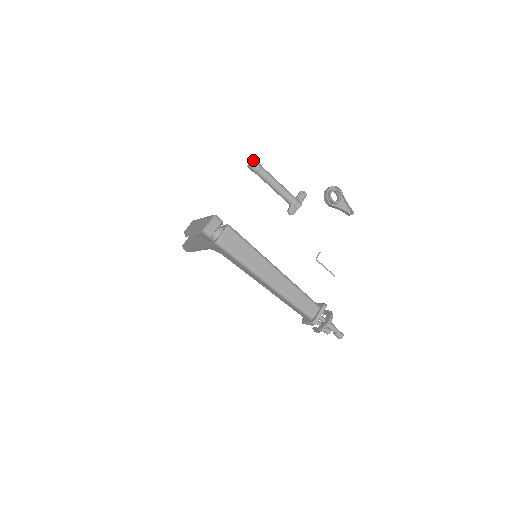
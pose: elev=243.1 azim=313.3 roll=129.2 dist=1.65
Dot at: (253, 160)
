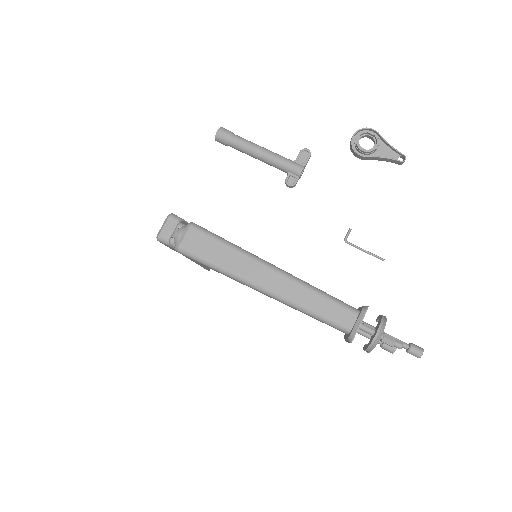
Dot at: (218, 129)
